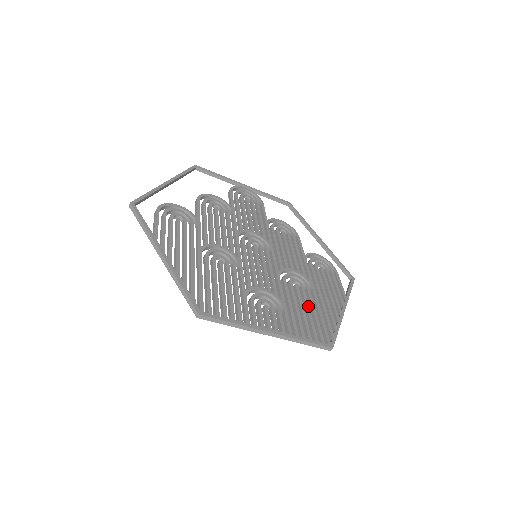
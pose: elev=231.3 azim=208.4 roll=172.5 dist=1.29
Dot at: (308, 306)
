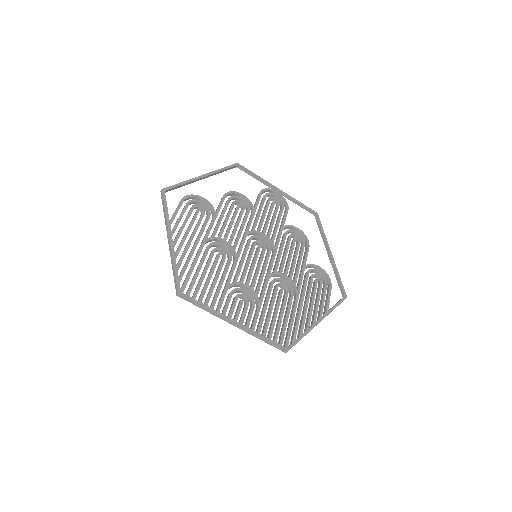
Dot at: (283, 310)
